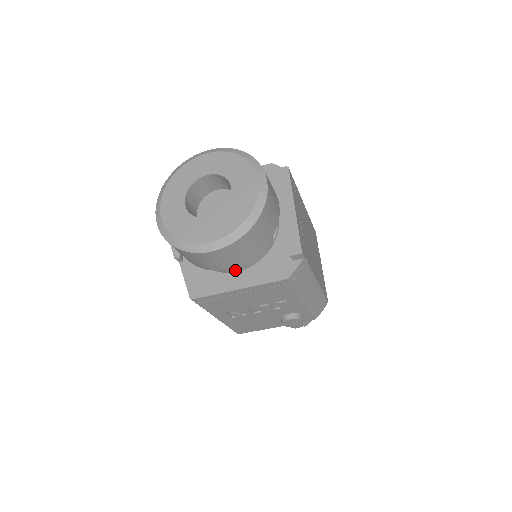
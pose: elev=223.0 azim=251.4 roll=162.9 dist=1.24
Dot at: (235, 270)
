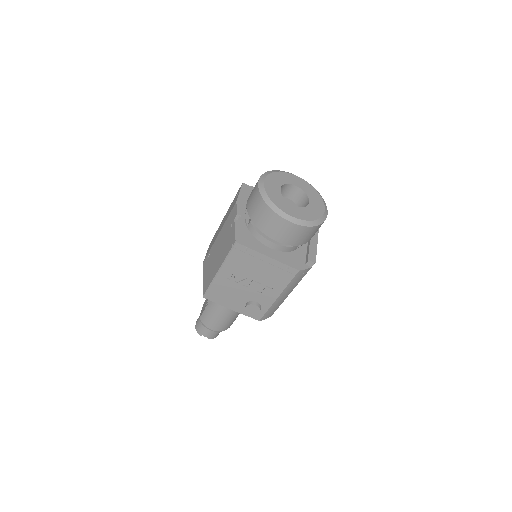
Dot at: (270, 246)
